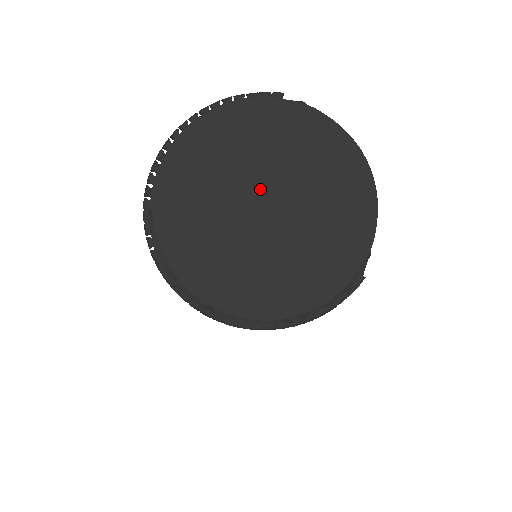
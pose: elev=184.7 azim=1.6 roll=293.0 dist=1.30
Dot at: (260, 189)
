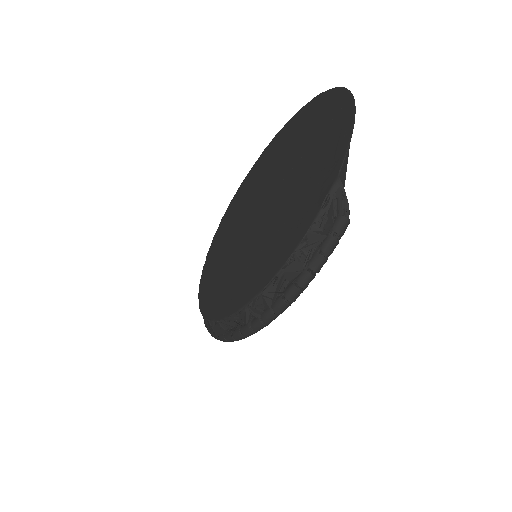
Dot at: (265, 191)
